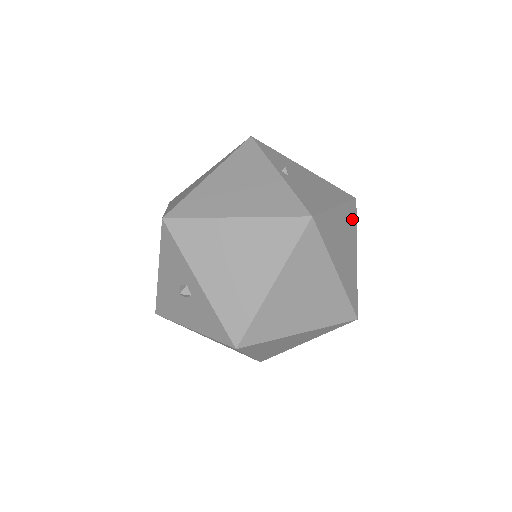
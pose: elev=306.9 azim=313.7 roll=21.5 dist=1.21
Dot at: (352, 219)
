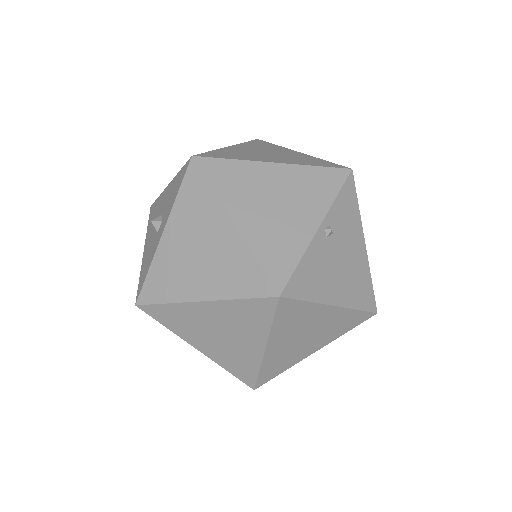
Dot at: (347, 324)
